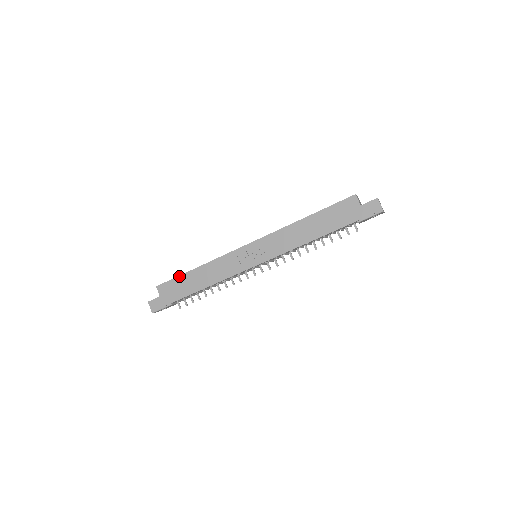
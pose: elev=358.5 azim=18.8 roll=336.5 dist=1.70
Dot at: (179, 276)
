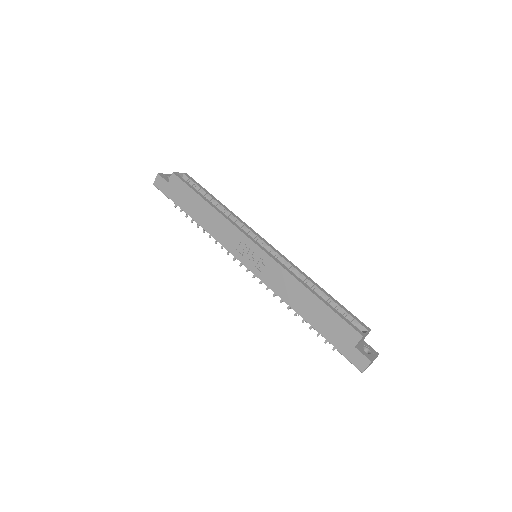
Dot at: (193, 190)
